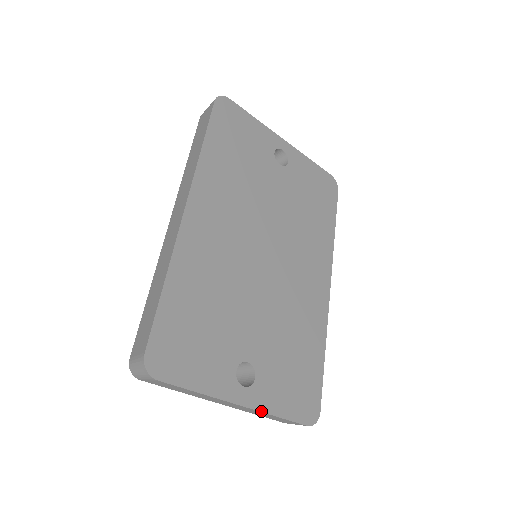
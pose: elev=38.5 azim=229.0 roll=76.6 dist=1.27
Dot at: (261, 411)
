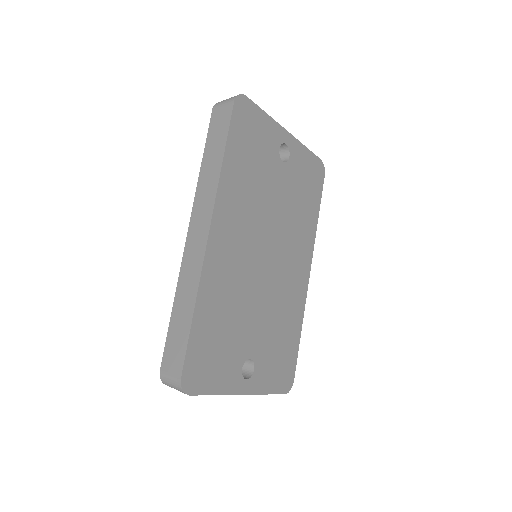
Dot at: (257, 394)
